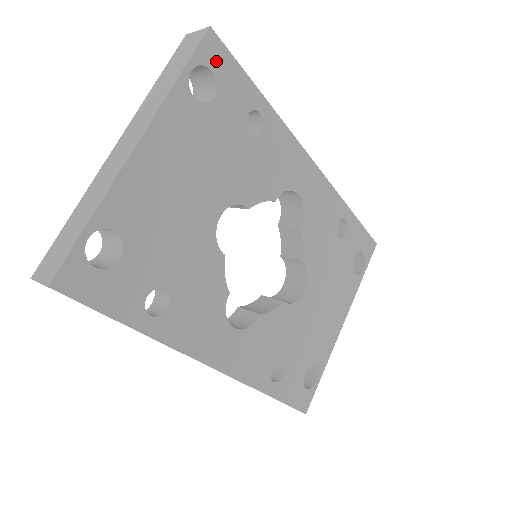
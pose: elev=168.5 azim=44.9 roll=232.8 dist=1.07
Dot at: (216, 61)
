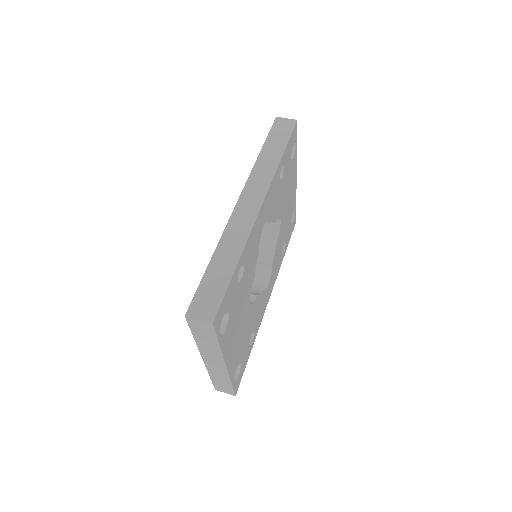
Dot at: (221, 315)
